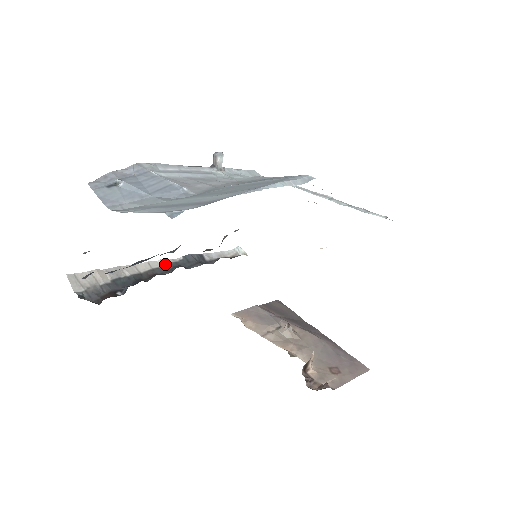
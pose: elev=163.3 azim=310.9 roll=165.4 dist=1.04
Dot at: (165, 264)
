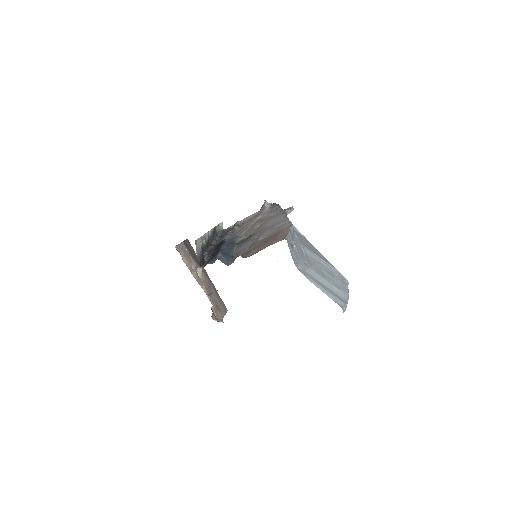
Dot at: (210, 234)
